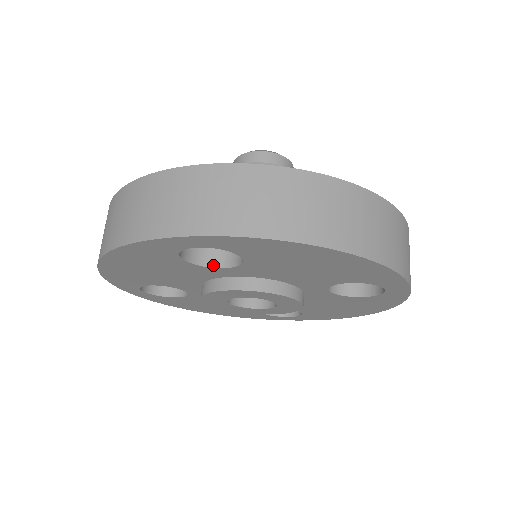
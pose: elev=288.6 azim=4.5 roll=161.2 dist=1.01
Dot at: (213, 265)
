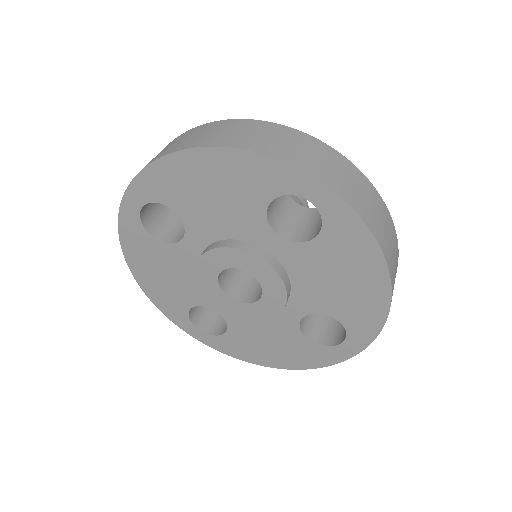
Dot at: (273, 228)
